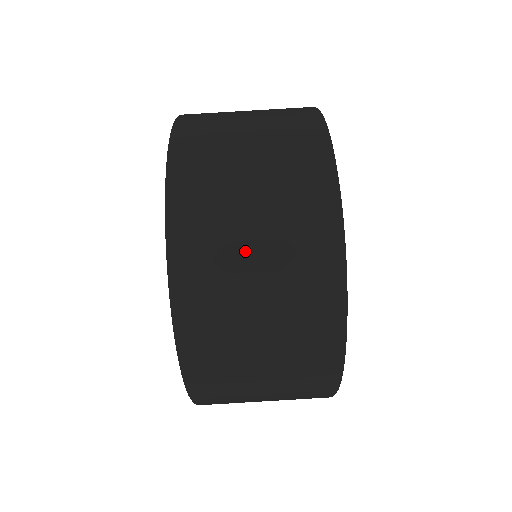
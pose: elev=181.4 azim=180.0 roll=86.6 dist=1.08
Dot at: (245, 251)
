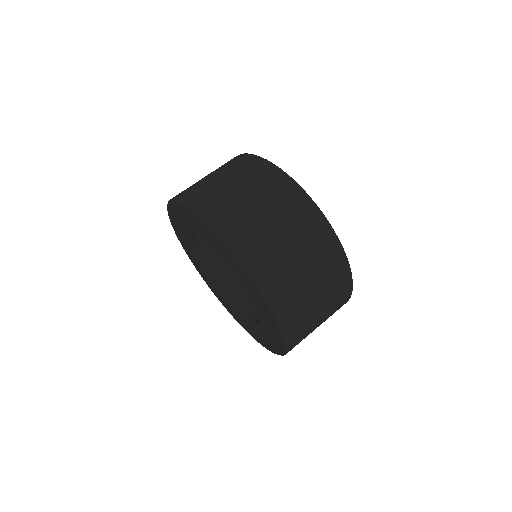
Dot at: (274, 235)
